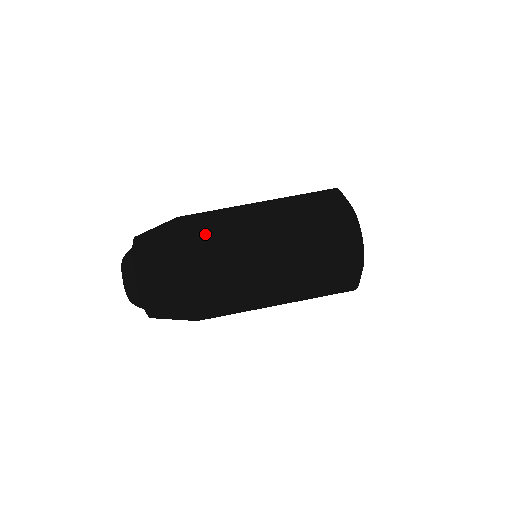
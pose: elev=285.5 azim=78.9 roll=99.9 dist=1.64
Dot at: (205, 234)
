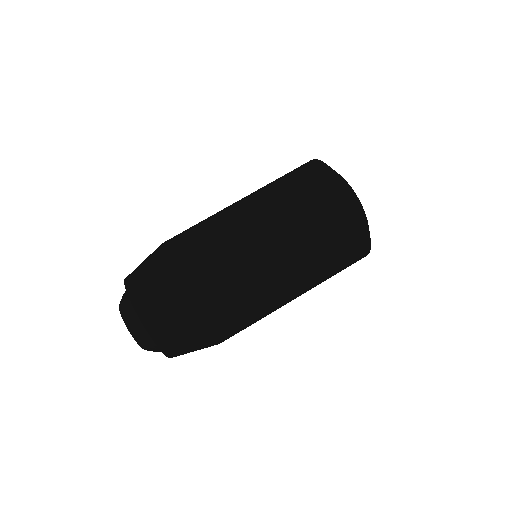
Dot at: (222, 291)
